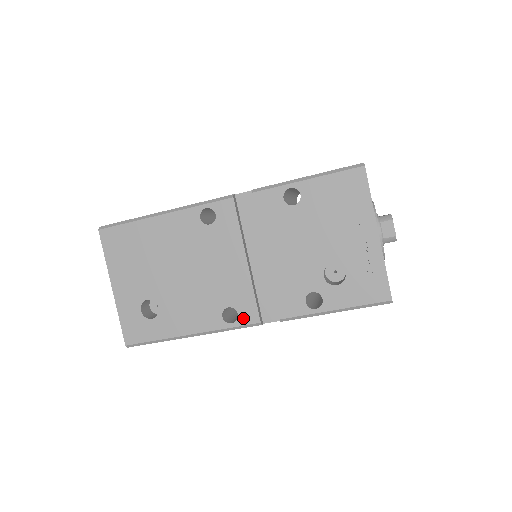
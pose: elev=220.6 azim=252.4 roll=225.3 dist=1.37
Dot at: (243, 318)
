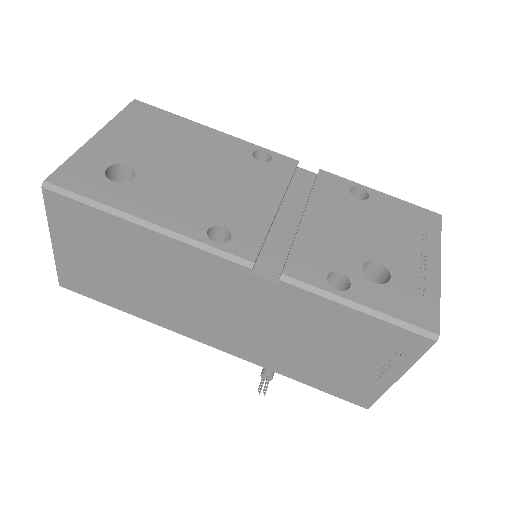
Dot at: (235, 246)
